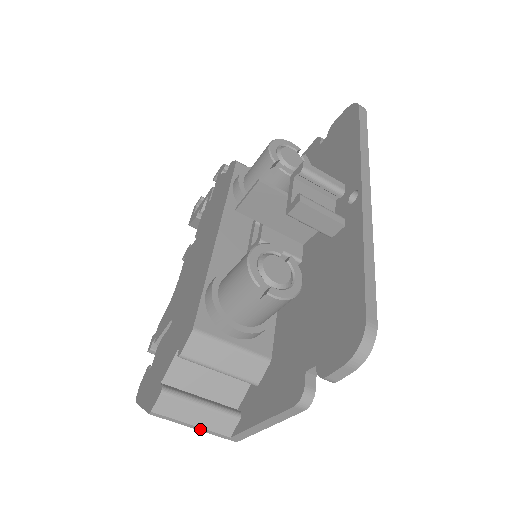
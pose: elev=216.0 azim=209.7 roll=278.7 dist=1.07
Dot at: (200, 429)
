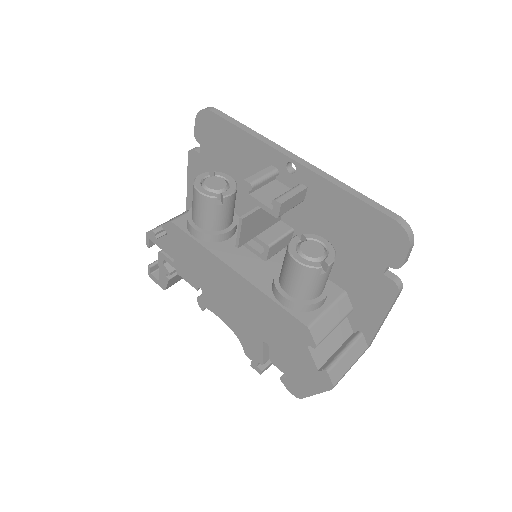
Dot at: occluded
